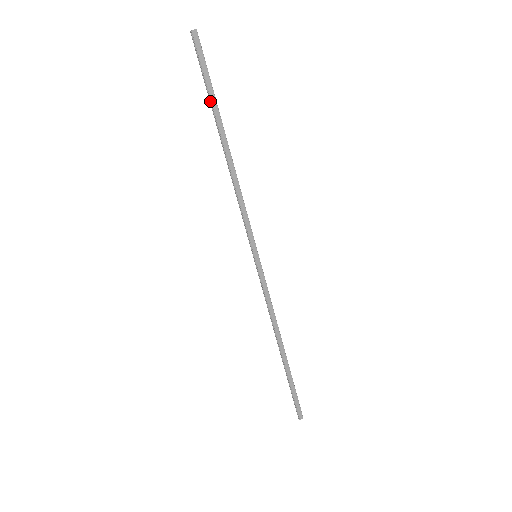
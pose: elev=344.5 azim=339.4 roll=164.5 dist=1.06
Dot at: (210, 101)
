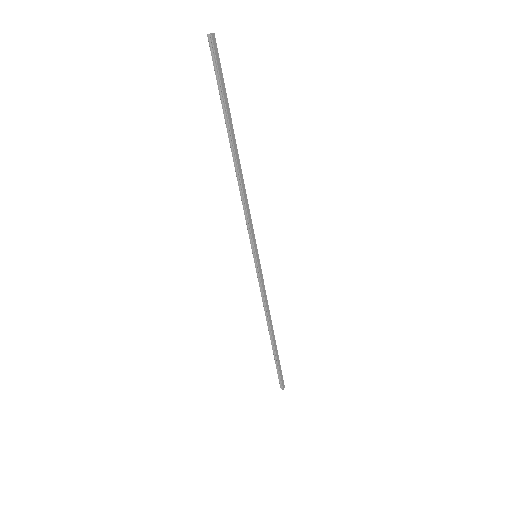
Dot at: (224, 109)
